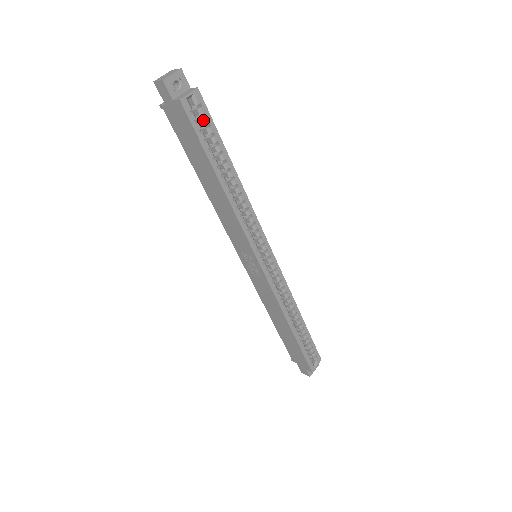
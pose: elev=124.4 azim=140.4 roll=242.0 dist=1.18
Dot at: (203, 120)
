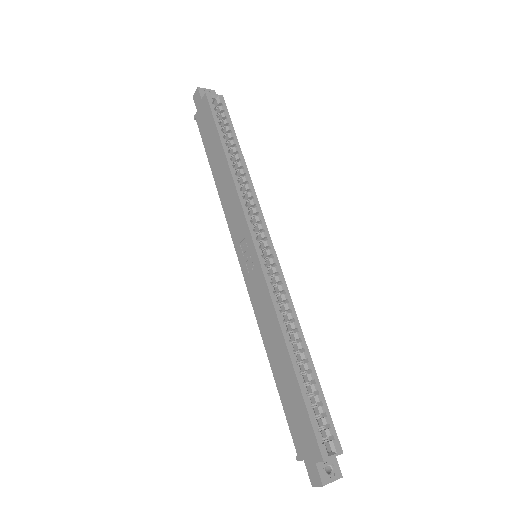
Dot at: (222, 114)
